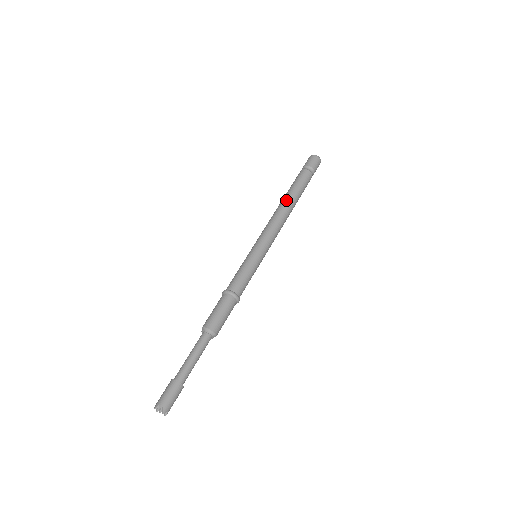
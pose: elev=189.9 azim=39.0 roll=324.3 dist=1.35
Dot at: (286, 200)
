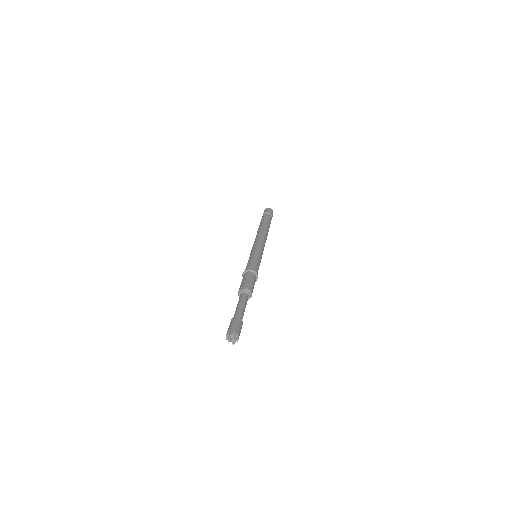
Dot at: (265, 228)
